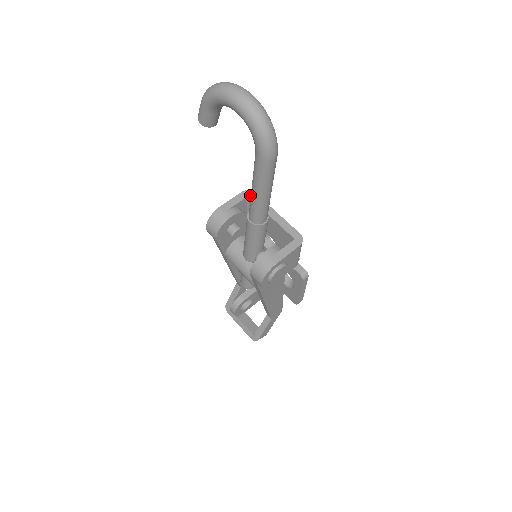
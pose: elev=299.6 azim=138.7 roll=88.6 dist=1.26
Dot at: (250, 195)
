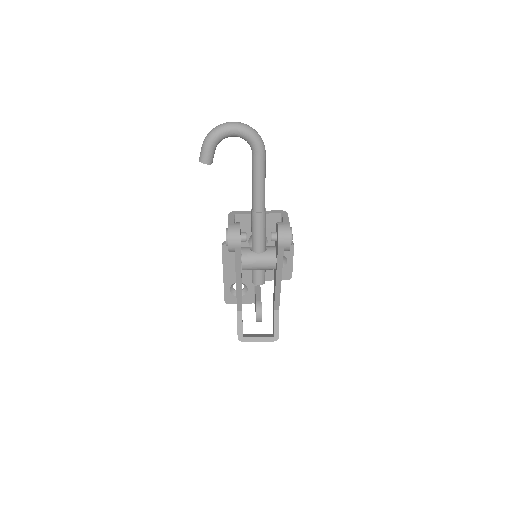
Dot at: (234, 213)
